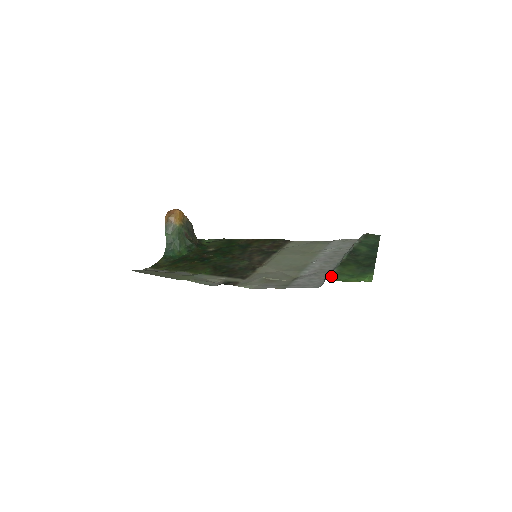
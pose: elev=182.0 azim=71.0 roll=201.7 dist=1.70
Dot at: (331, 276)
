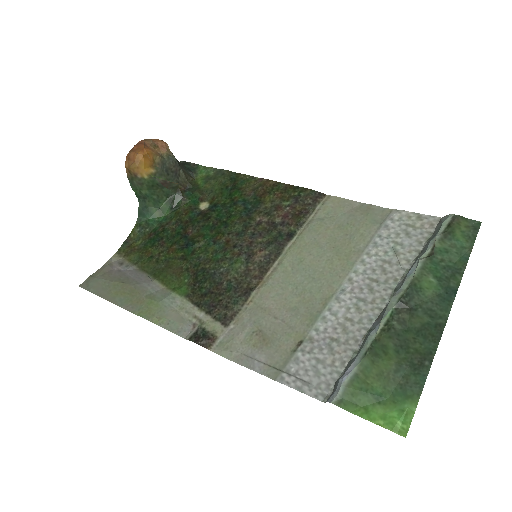
Dot at: (343, 392)
